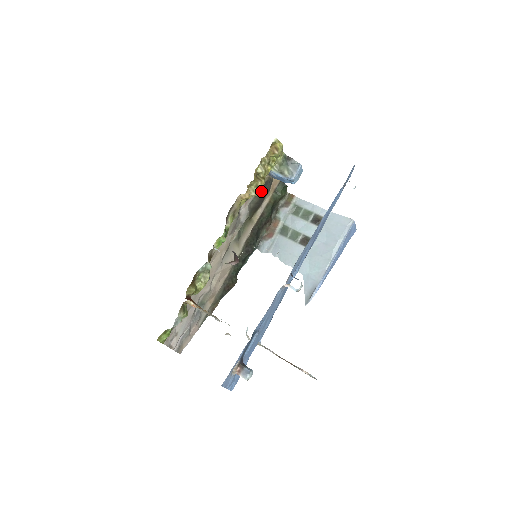
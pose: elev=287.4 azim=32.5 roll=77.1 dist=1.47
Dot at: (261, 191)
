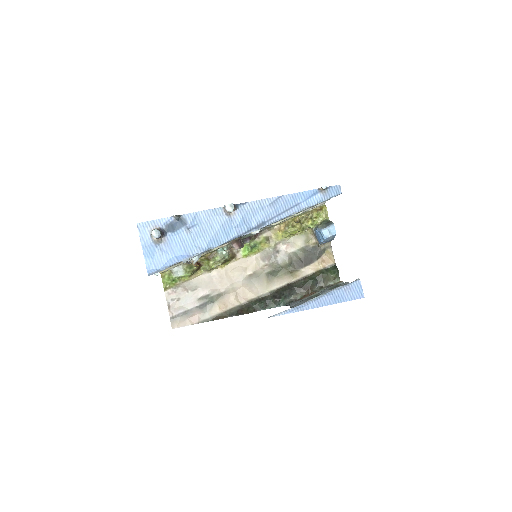
Dot at: (308, 253)
